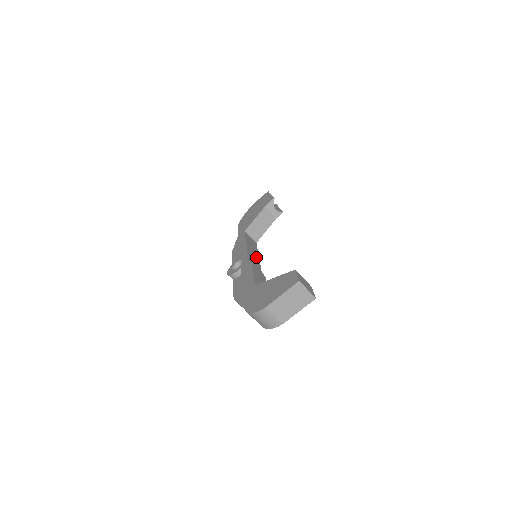
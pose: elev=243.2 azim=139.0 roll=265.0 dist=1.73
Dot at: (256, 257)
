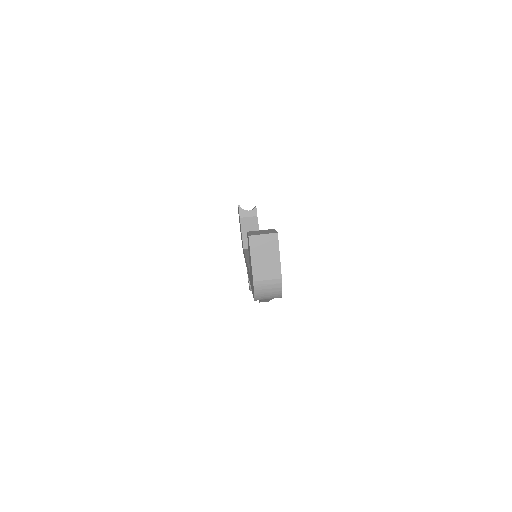
Dot at: occluded
